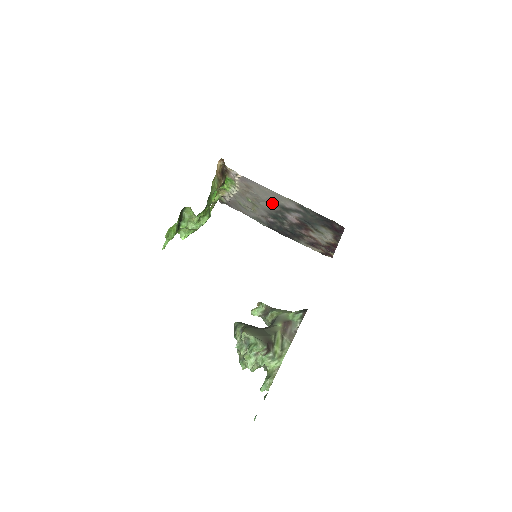
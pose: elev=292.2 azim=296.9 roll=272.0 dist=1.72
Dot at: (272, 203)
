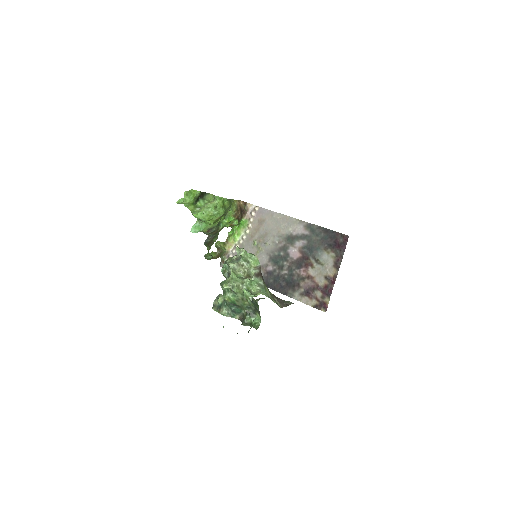
Dot at: (279, 236)
